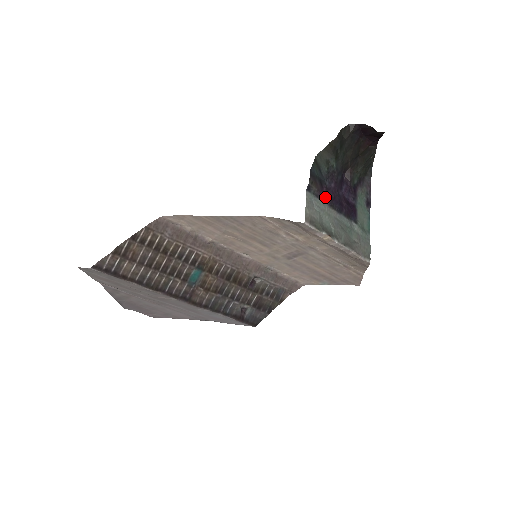
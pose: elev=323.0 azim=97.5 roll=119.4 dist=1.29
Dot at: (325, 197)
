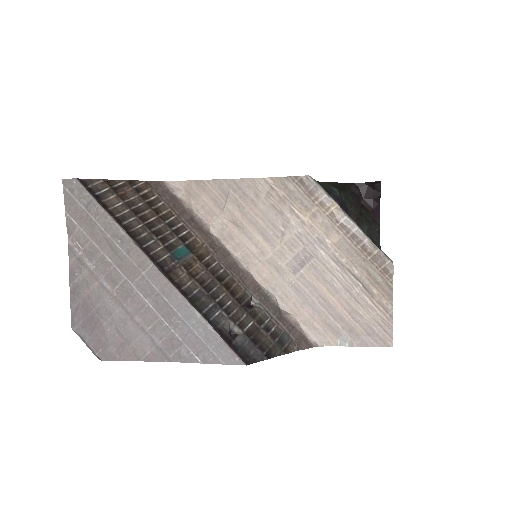
Dot at: occluded
